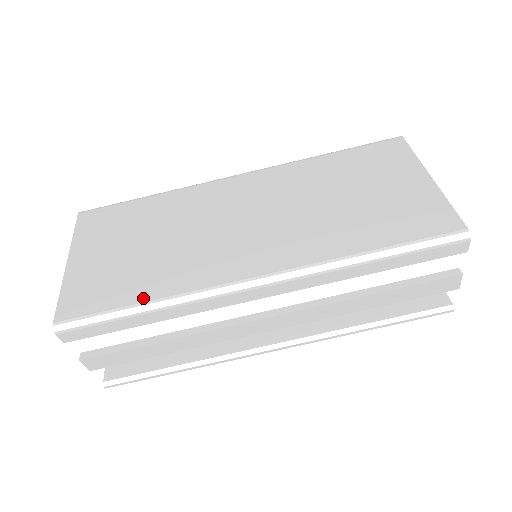
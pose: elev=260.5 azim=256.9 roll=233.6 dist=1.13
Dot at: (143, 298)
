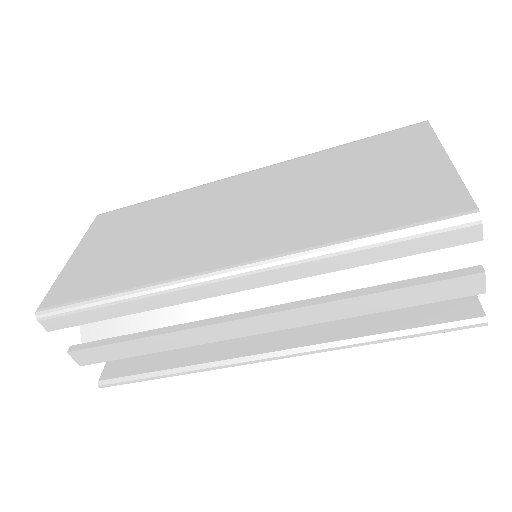
Dot at: (117, 288)
